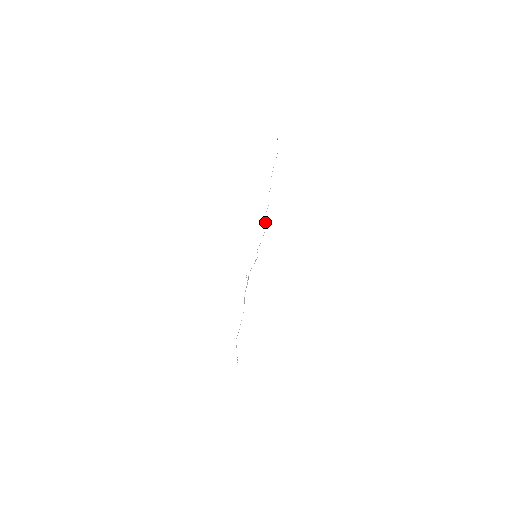
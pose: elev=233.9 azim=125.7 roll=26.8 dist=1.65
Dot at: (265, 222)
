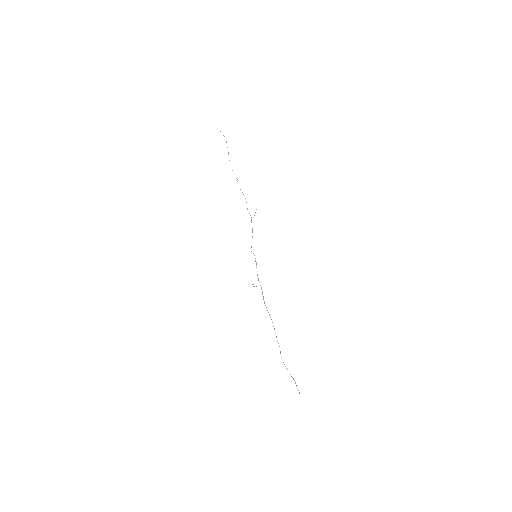
Dot at: (250, 215)
